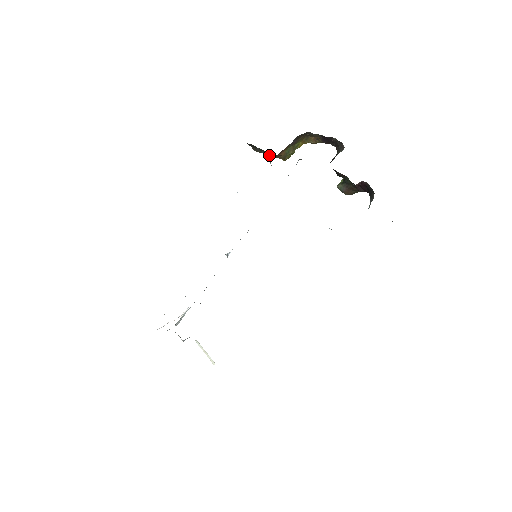
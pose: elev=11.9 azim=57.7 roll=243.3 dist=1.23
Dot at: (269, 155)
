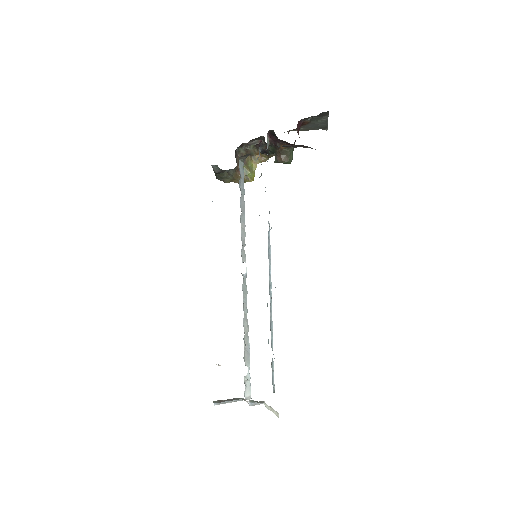
Dot at: (236, 181)
